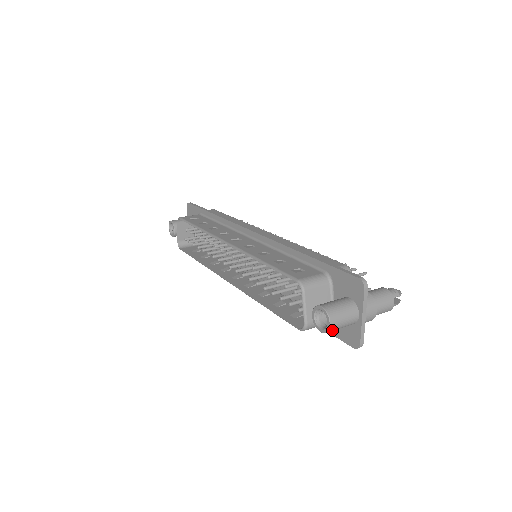
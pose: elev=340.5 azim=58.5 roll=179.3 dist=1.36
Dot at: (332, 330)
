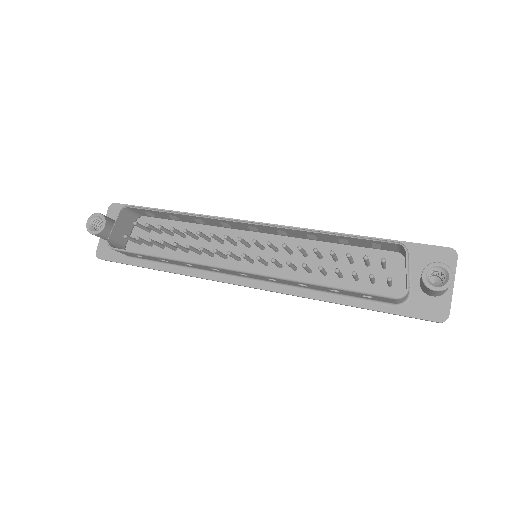
Dot at: (447, 288)
